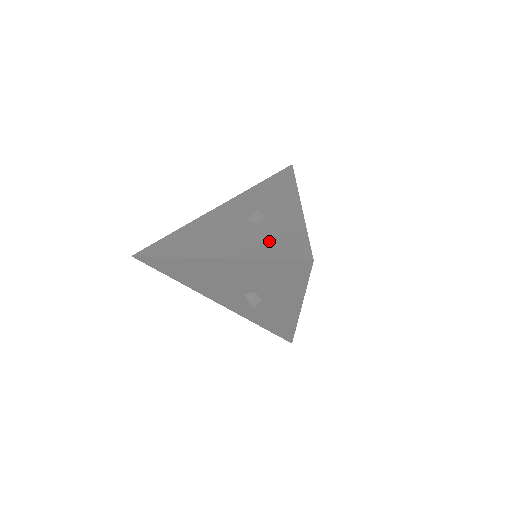
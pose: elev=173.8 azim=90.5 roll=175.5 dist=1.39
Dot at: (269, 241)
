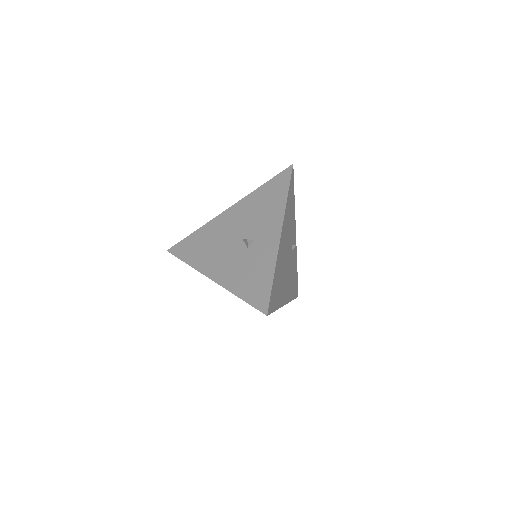
Dot at: (248, 277)
